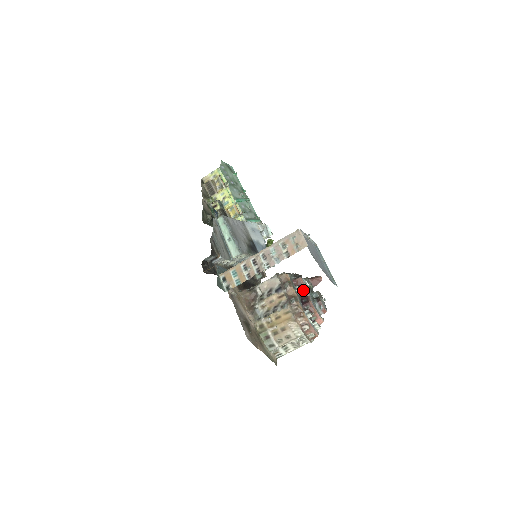
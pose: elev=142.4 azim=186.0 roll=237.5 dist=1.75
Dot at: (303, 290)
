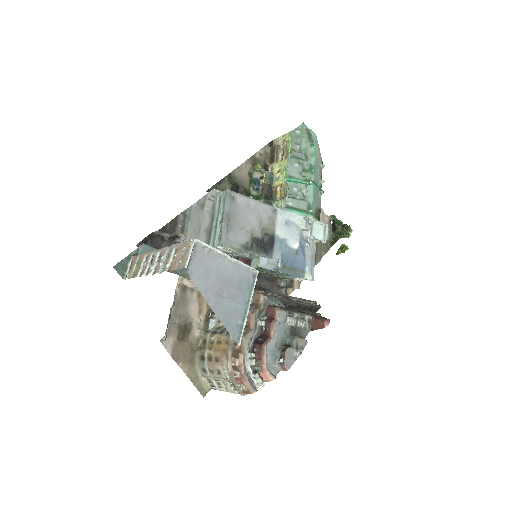
Dot at: (269, 326)
